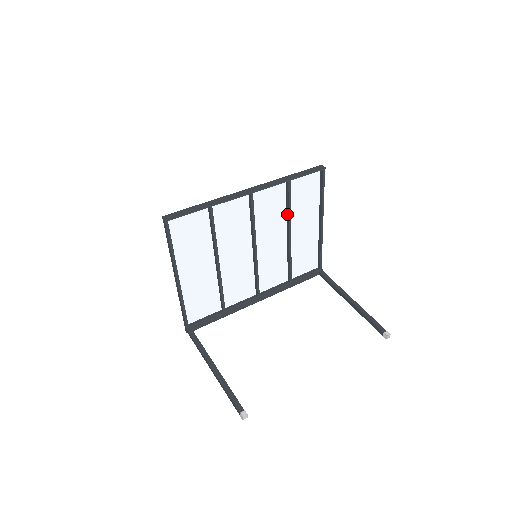
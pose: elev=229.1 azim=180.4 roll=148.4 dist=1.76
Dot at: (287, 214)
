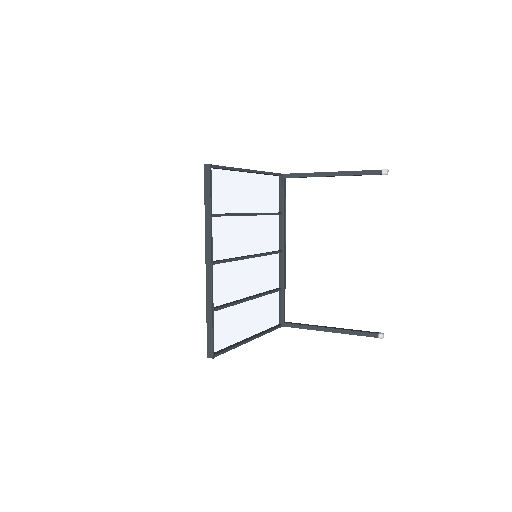
Dot at: (234, 216)
